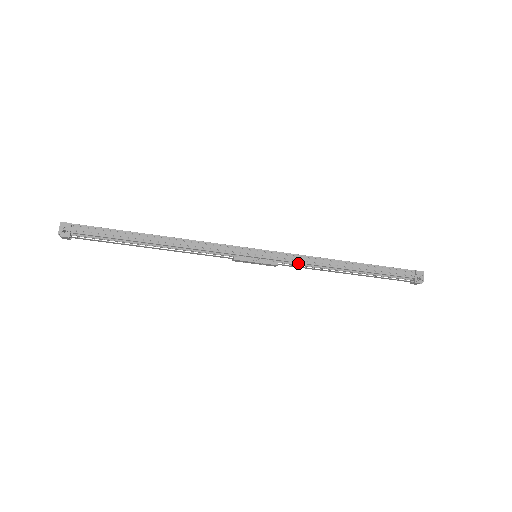
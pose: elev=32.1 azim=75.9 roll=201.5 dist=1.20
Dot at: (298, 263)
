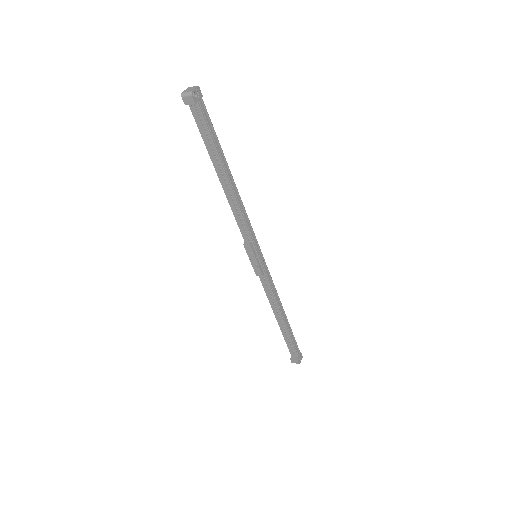
Dot at: (268, 286)
